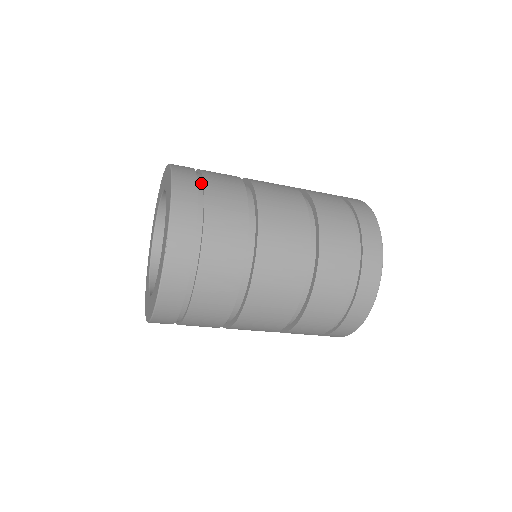
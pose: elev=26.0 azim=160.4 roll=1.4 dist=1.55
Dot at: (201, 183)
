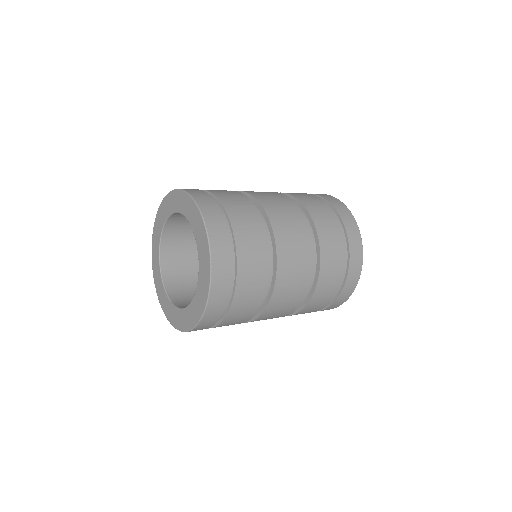
Dot at: occluded
